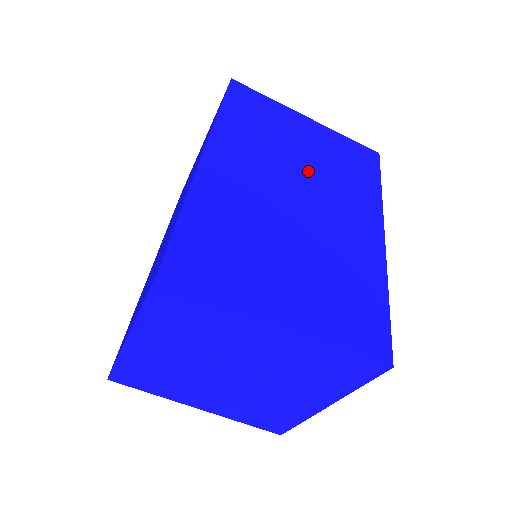
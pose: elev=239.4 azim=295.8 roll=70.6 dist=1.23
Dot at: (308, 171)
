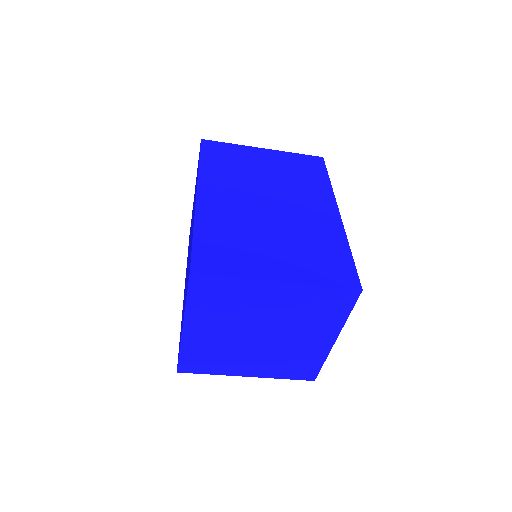
Dot at: (272, 184)
